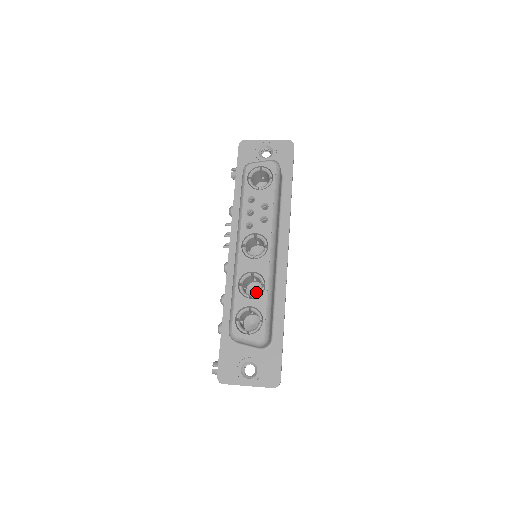
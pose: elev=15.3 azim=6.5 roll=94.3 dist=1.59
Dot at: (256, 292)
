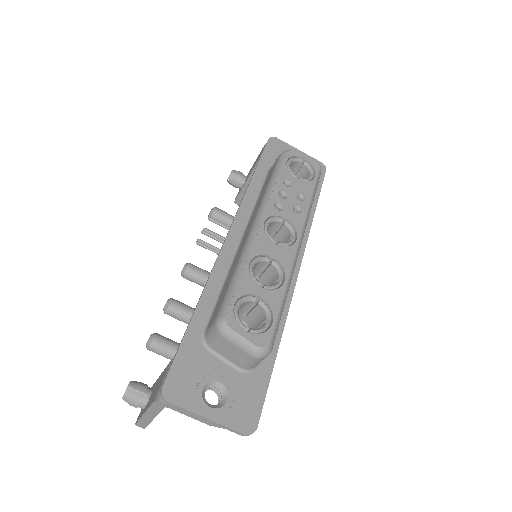
Dot at: occluded
